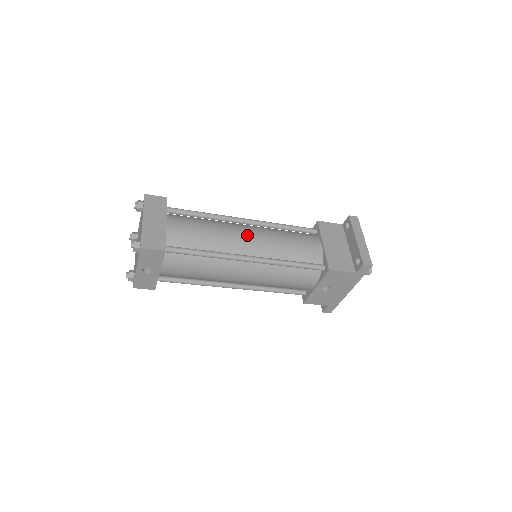
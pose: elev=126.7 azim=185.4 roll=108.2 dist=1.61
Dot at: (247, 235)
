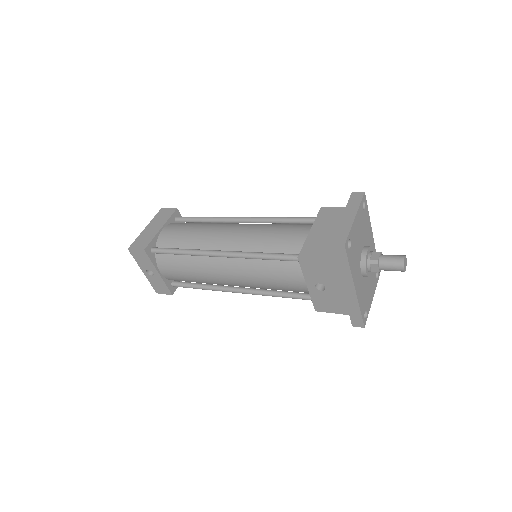
Dot at: (228, 231)
